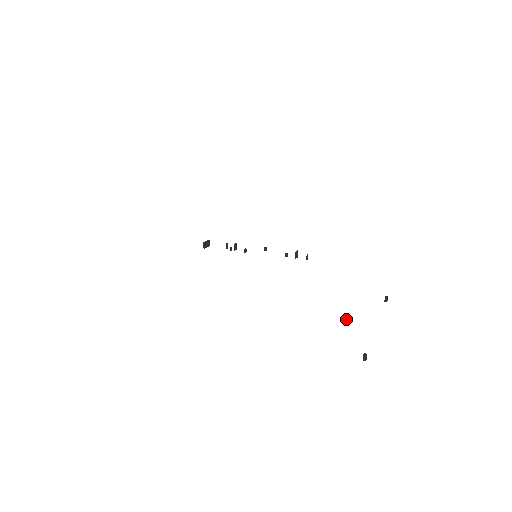
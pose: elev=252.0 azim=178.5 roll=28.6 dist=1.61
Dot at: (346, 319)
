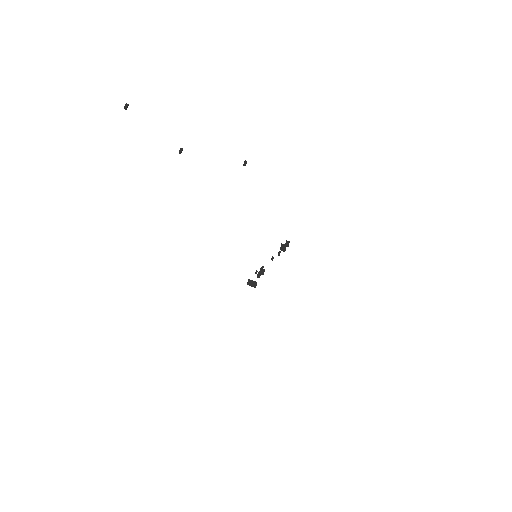
Dot at: (180, 149)
